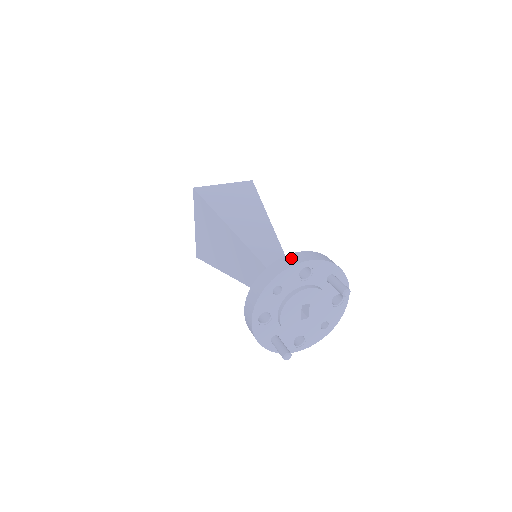
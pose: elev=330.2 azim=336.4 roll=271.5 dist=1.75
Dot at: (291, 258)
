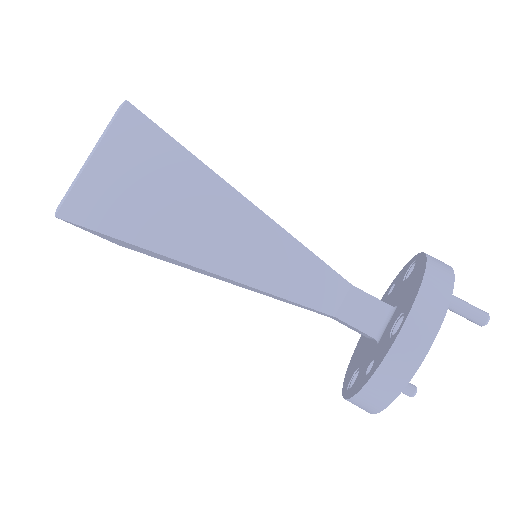
Dot at: (406, 349)
